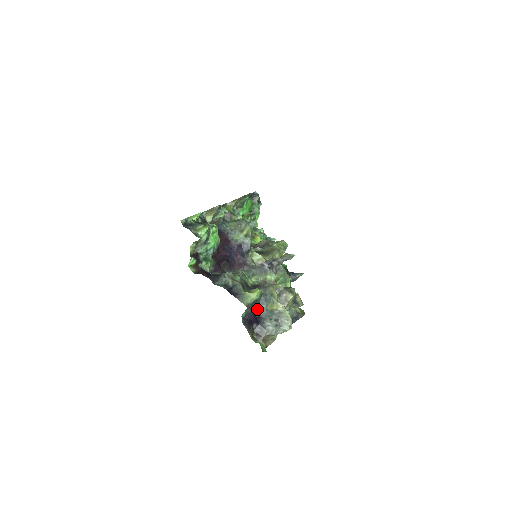
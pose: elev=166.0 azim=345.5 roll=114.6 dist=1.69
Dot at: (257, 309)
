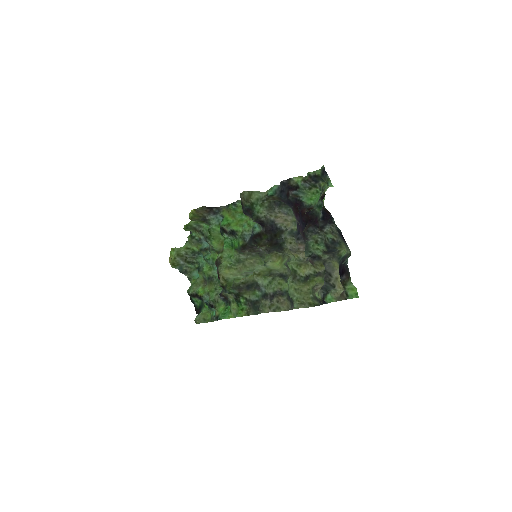
Dot at: (339, 266)
